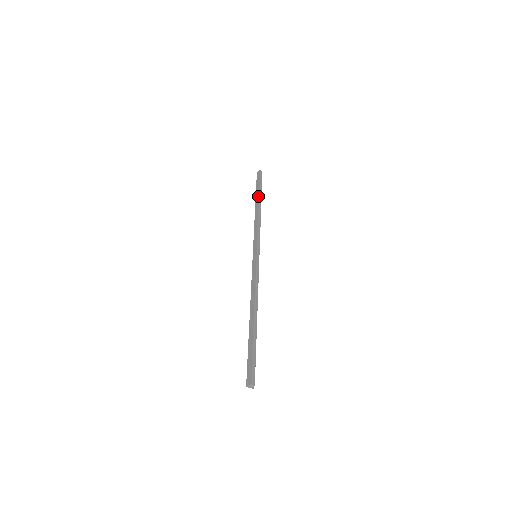
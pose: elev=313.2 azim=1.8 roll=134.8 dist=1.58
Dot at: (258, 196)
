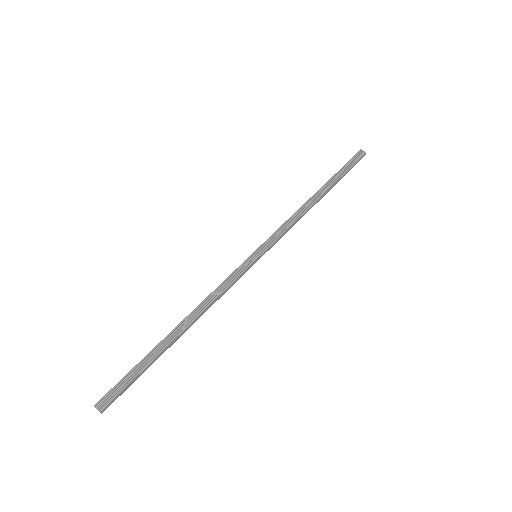
Dot at: (332, 184)
